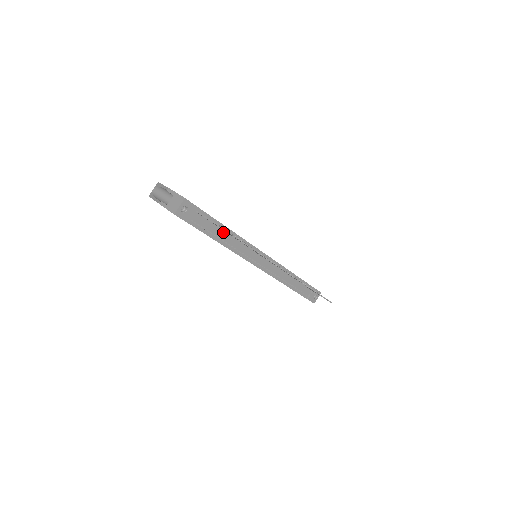
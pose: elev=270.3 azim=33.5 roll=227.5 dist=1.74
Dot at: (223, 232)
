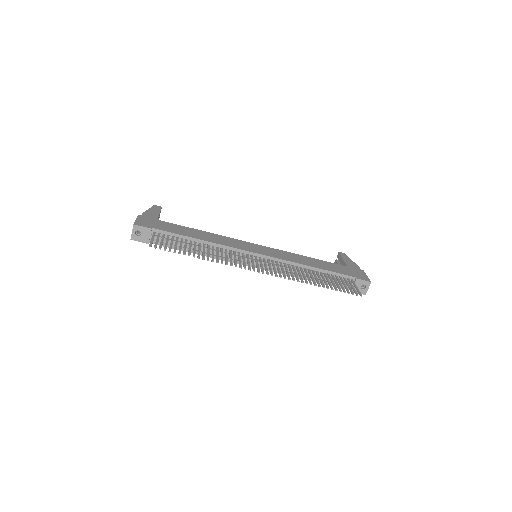
Dot at: (193, 243)
